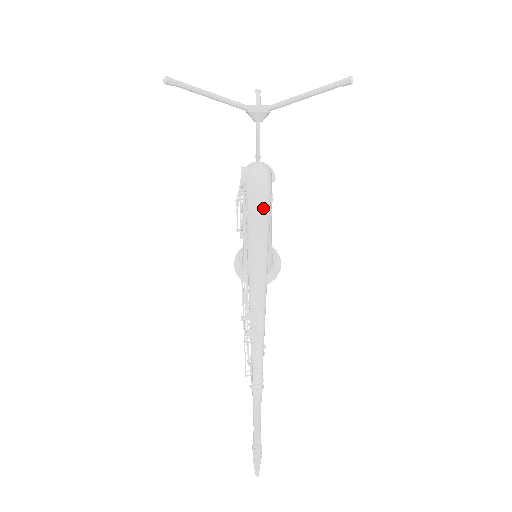
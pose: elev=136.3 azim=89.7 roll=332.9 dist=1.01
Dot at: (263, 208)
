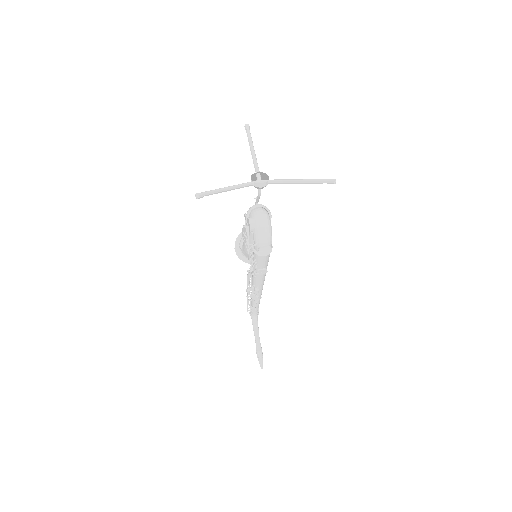
Dot at: (268, 252)
